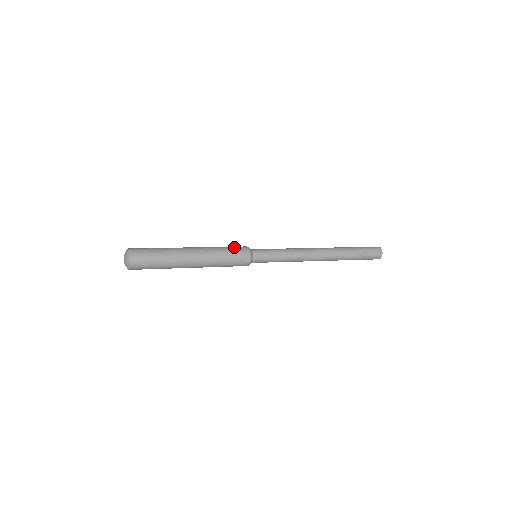
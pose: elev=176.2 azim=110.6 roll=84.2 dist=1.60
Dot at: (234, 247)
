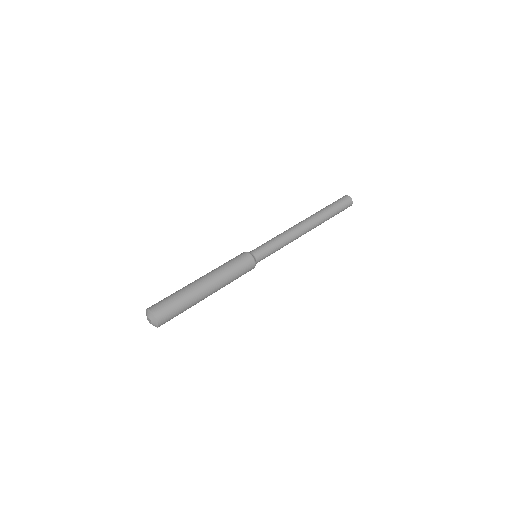
Dot at: (239, 261)
